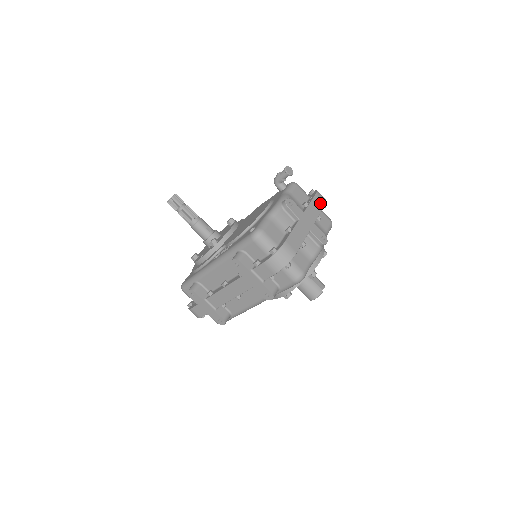
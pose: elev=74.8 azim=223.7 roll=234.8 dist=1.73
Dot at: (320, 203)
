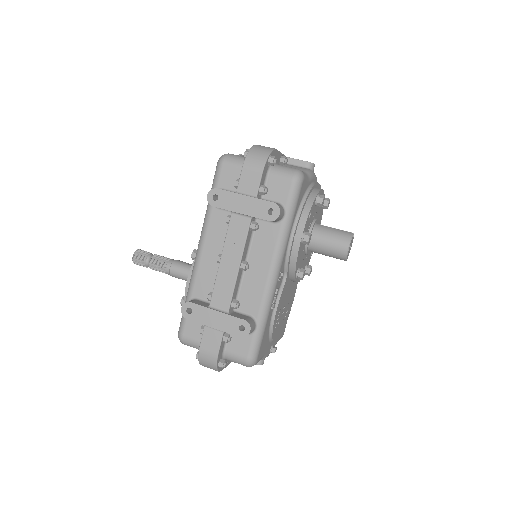
Dot at: occluded
